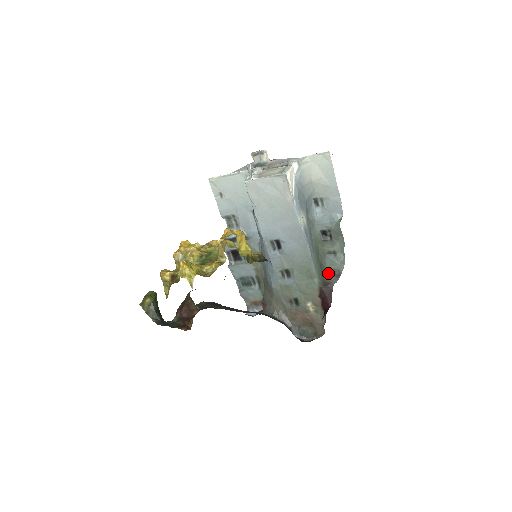
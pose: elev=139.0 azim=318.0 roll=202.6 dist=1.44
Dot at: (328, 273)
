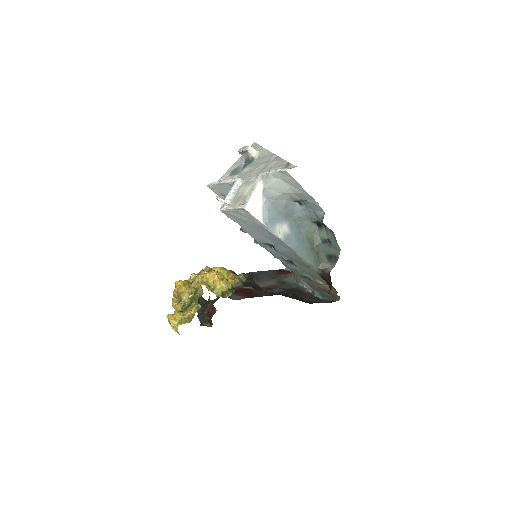
Dot at: (326, 259)
